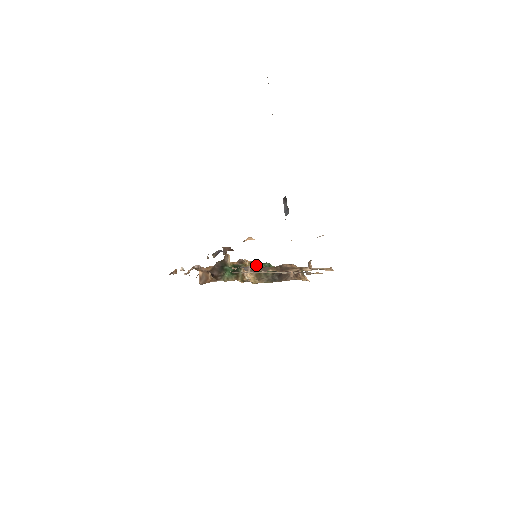
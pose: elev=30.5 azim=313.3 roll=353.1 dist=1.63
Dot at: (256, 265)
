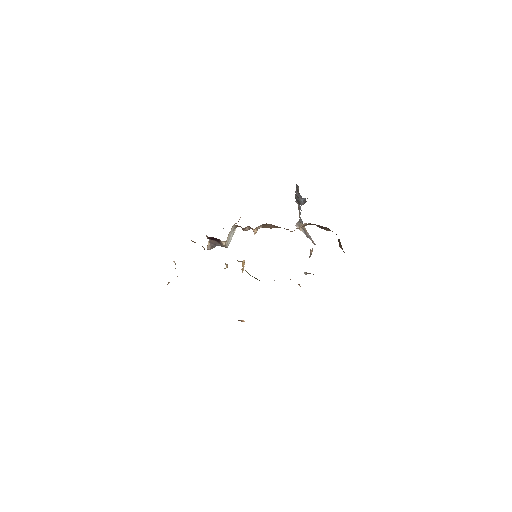
Dot at: occluded
